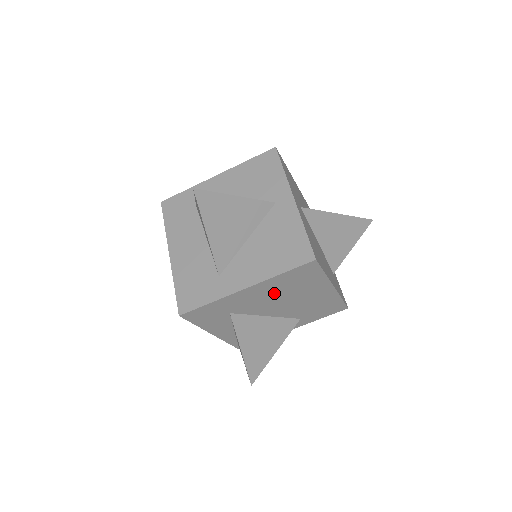
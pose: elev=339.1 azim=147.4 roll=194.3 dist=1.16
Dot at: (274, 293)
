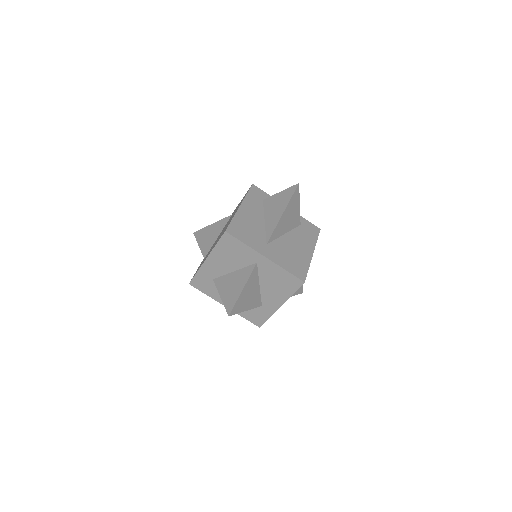
Dot at: occluded
